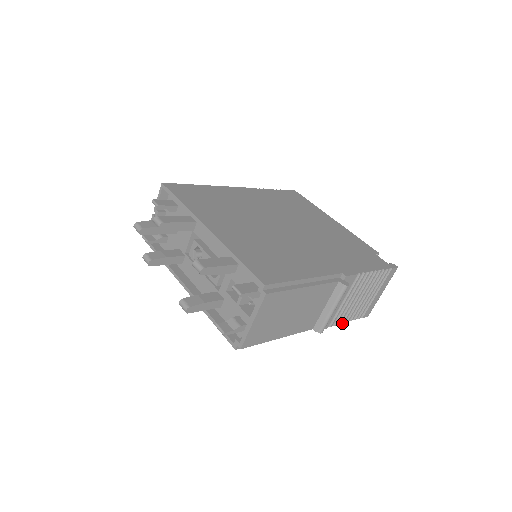
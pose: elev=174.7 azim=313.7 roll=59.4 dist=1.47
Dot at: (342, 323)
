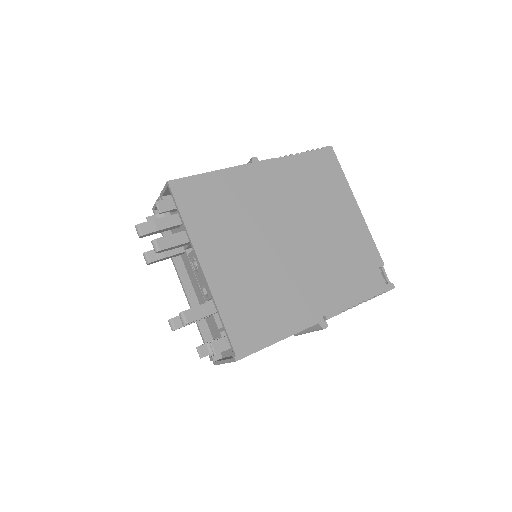
Dot at: occluded
